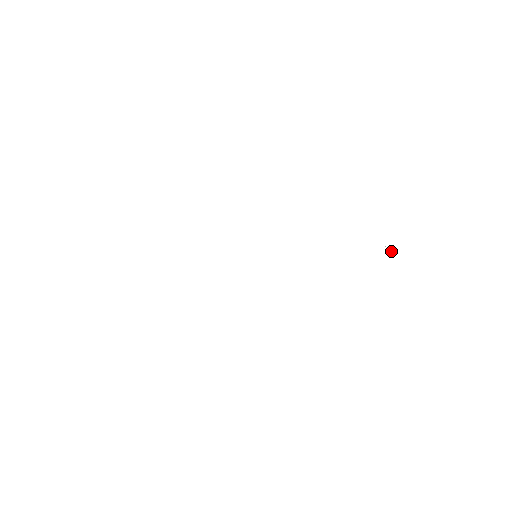
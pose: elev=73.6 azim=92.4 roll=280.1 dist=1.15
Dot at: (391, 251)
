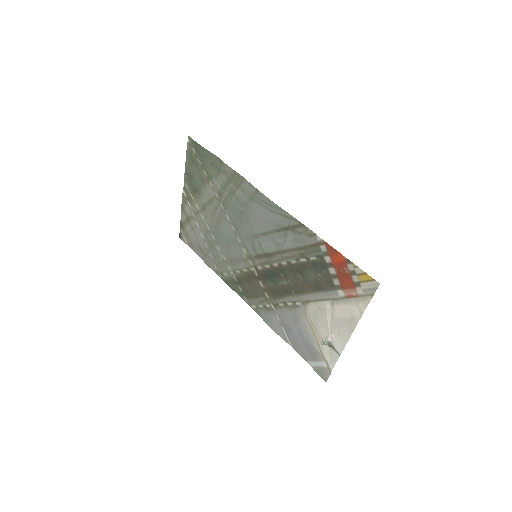
Dot at: (324, 341)
